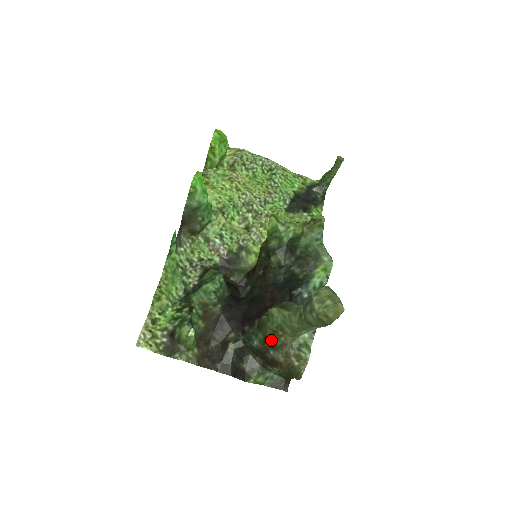
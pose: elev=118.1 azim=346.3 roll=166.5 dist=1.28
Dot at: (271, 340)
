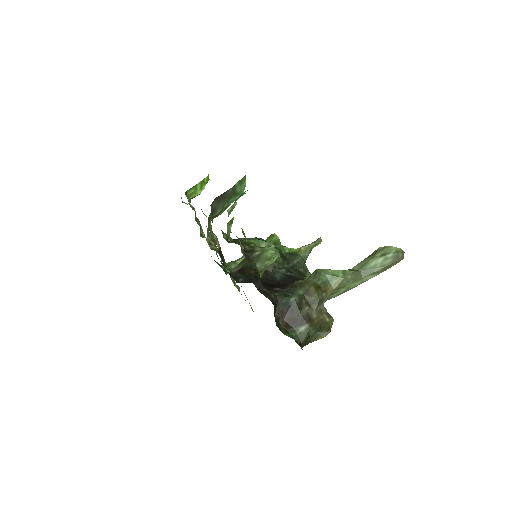
Dot at: (314, 294)
